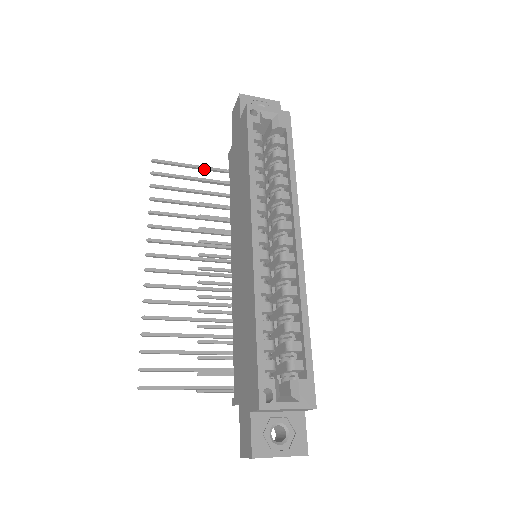
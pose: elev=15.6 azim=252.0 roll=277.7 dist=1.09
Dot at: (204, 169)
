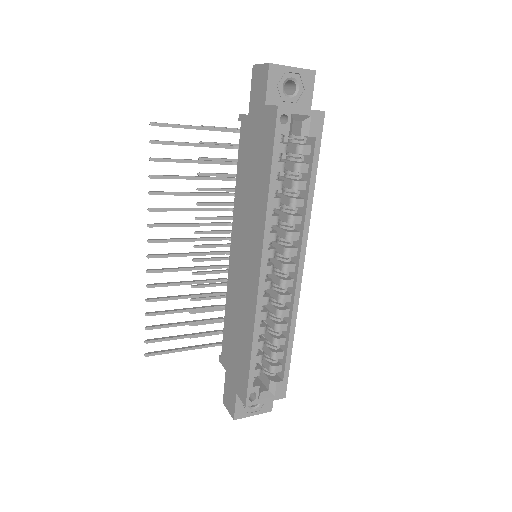
Dot at: (210, 130)
